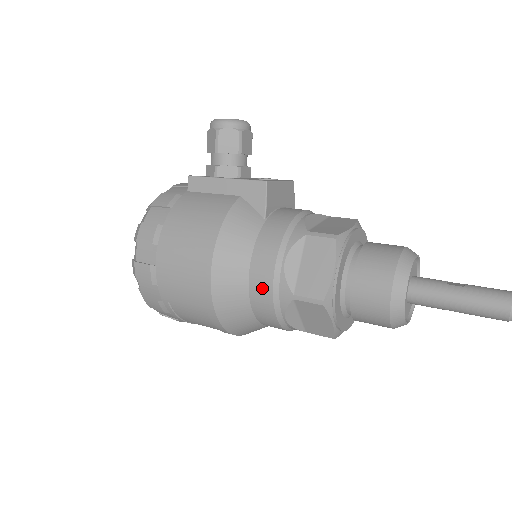
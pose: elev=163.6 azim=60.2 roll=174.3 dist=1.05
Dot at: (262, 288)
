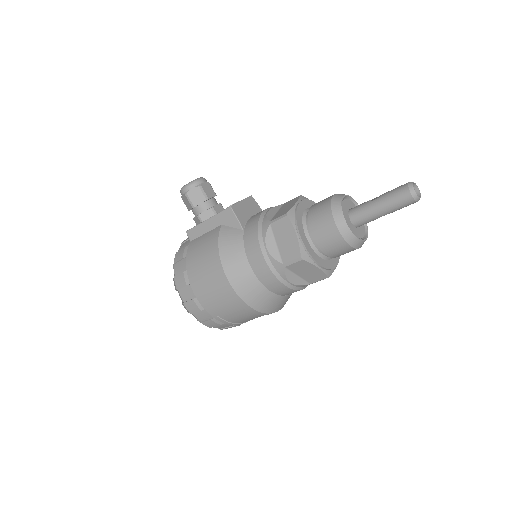
Dot at: (263, 272)
